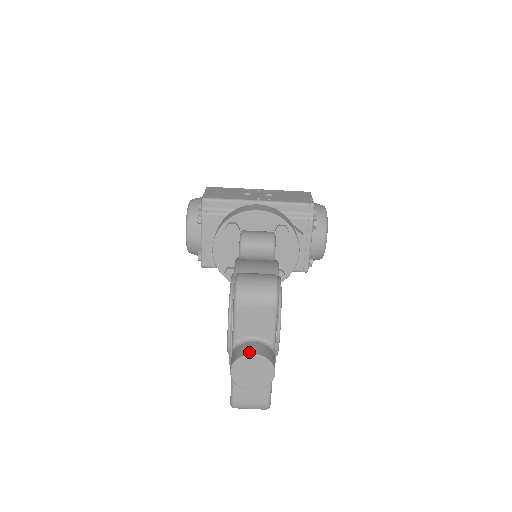
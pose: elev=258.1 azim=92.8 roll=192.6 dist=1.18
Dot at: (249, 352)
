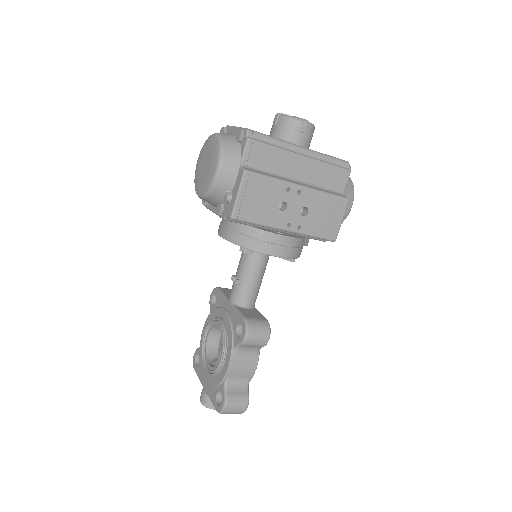
Dot at: (214, 408)
